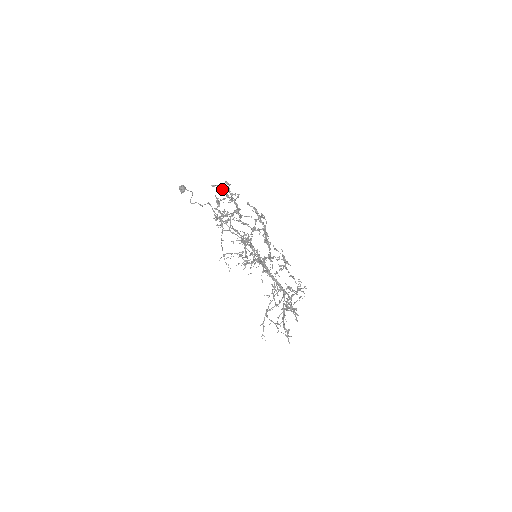
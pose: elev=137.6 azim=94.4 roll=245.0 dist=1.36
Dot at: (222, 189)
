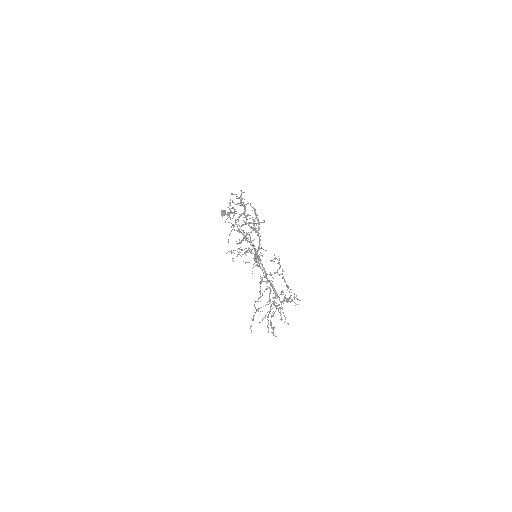
Dot at: (239, 198)
